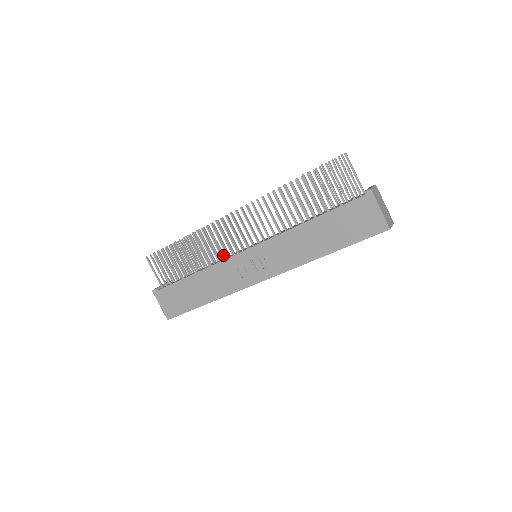
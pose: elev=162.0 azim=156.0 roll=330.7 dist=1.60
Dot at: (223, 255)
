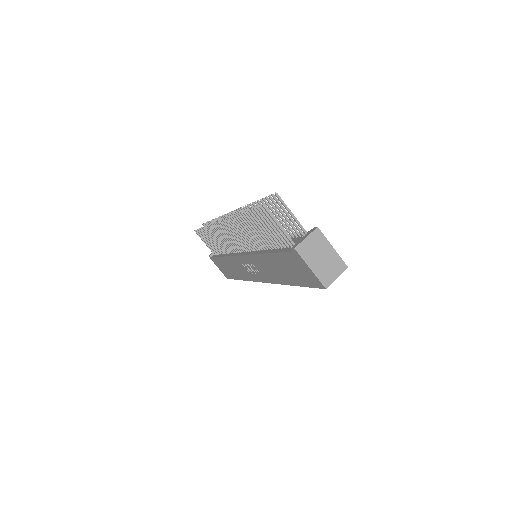
Dot at: occluded
